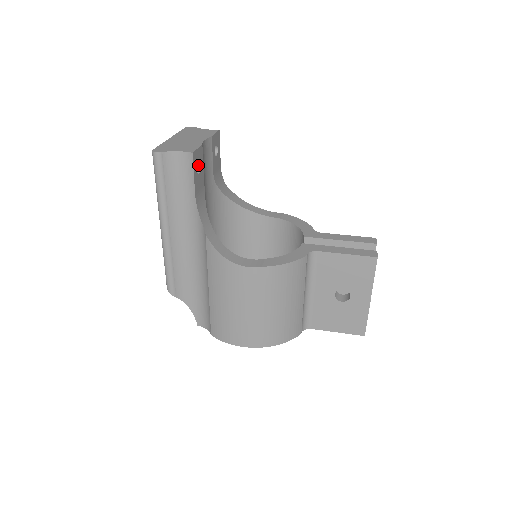
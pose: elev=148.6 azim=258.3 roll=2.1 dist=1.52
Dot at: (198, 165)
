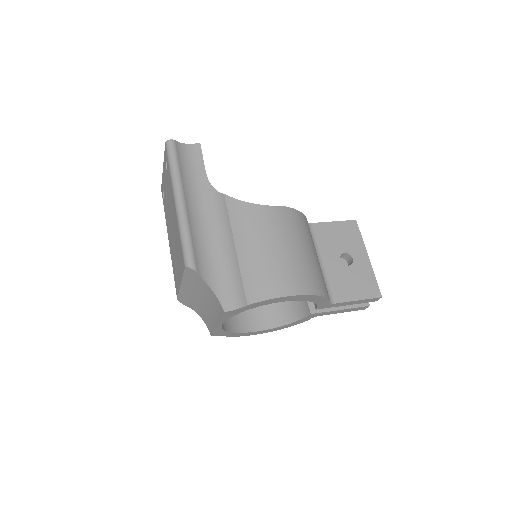
Dot at: occluded
